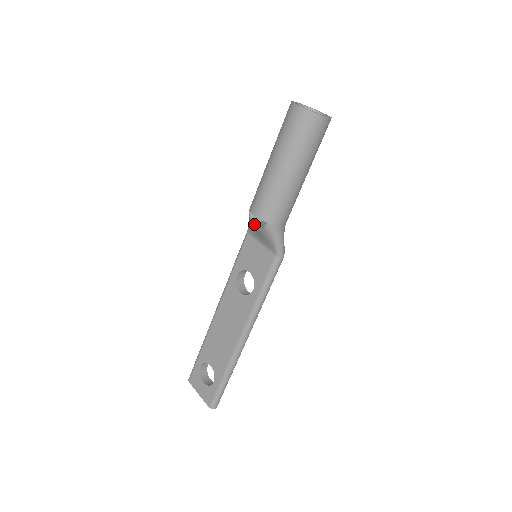
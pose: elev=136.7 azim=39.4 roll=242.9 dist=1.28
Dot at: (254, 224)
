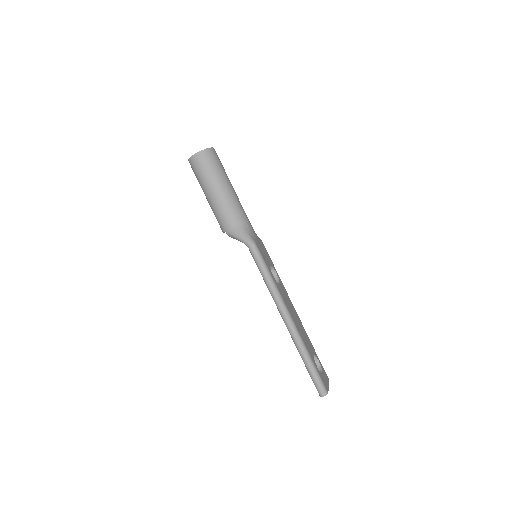
Dot at: occluded
